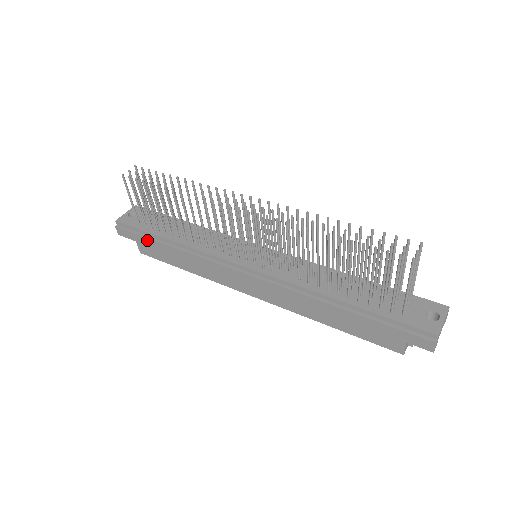
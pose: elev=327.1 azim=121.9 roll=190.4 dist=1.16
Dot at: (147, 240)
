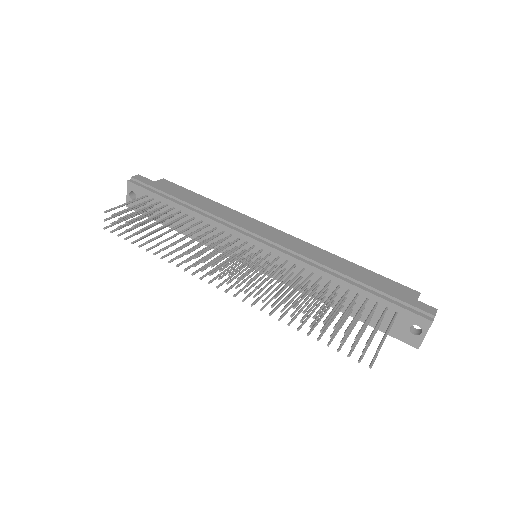
Dot at: occluded
